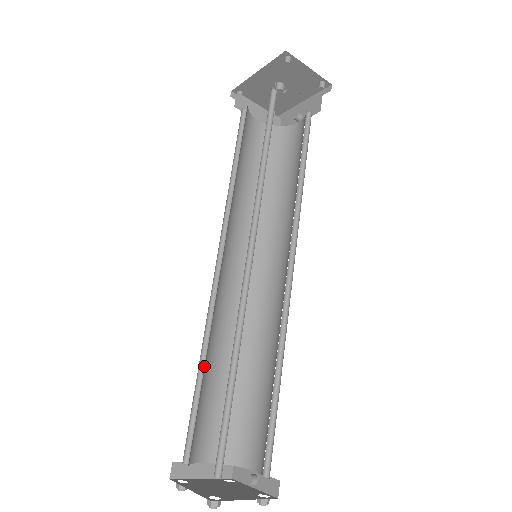
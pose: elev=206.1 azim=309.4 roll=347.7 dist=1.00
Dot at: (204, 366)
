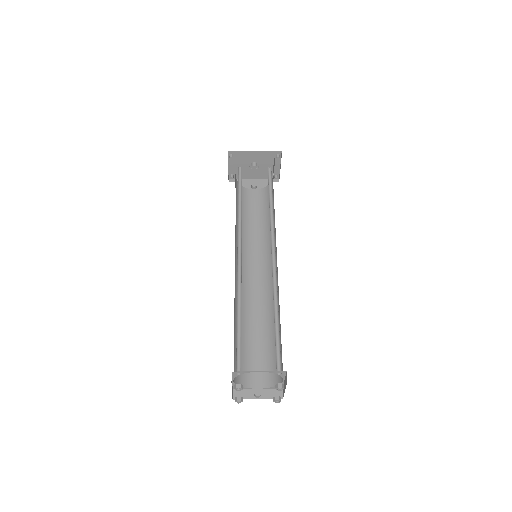
Dot at: (239, 314)
